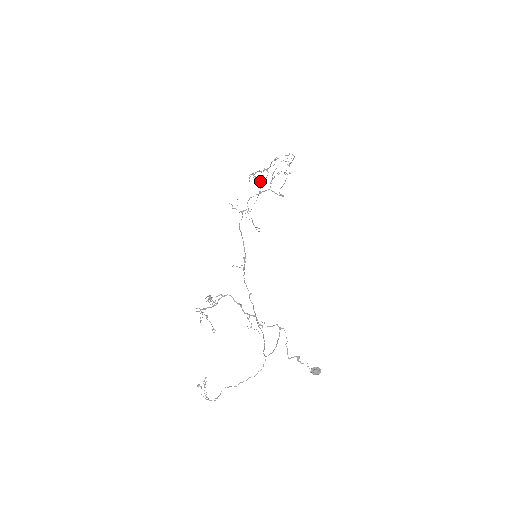
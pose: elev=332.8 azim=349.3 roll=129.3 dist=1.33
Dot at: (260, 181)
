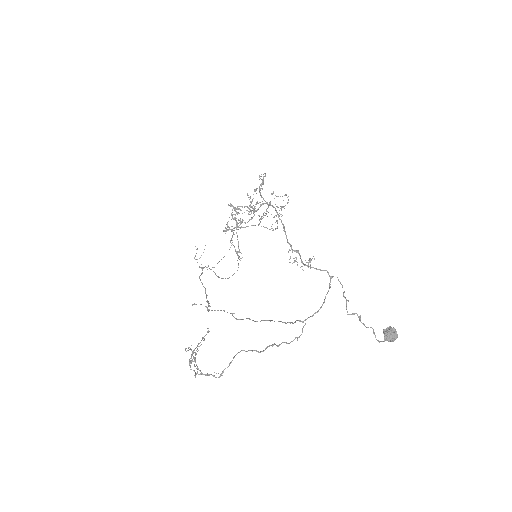
Dot at: (244, 222)
